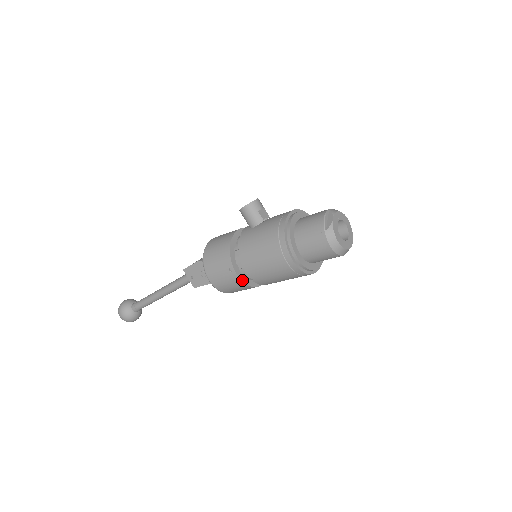
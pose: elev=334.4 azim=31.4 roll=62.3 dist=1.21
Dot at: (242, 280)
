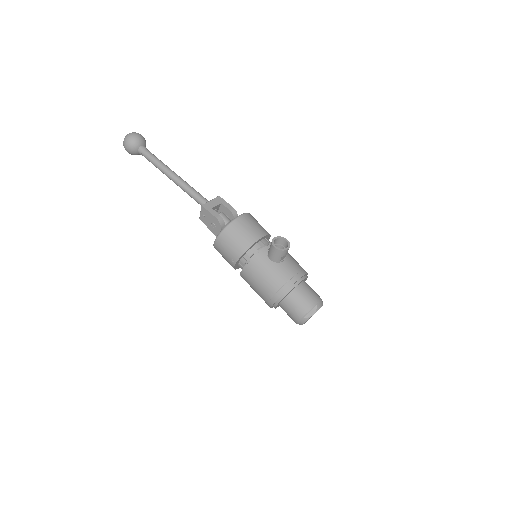
Dot at: (234, 268)
